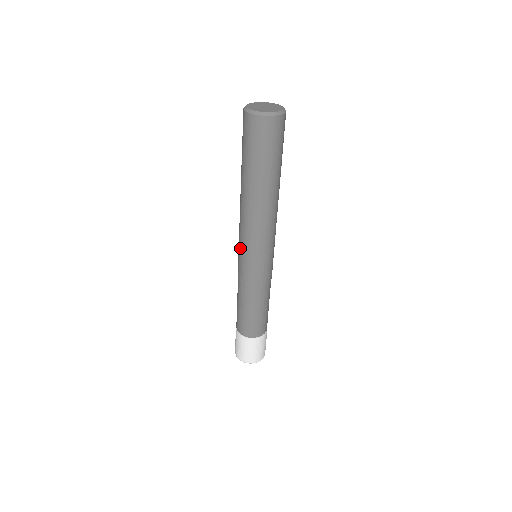
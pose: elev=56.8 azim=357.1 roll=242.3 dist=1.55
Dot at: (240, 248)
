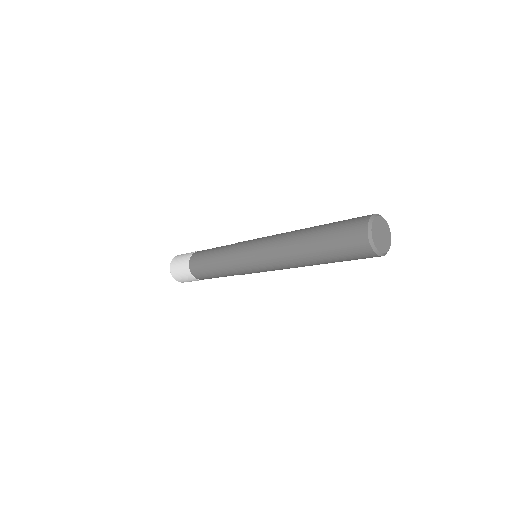
Dot at: (253, 253)
